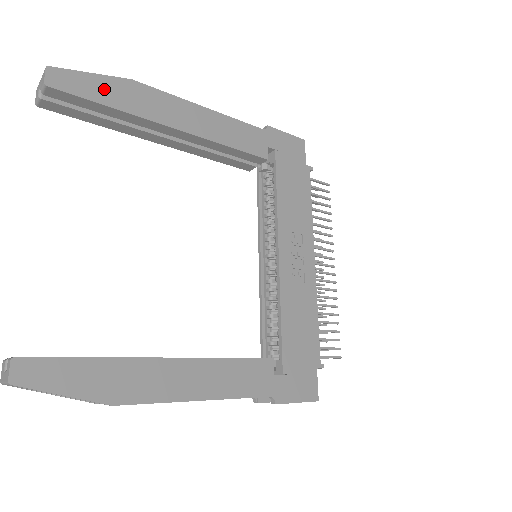
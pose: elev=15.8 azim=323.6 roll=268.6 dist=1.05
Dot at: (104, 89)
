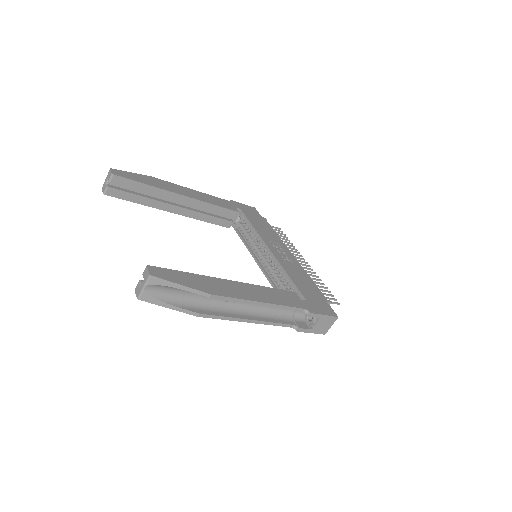
Dot at: (140, 178)
